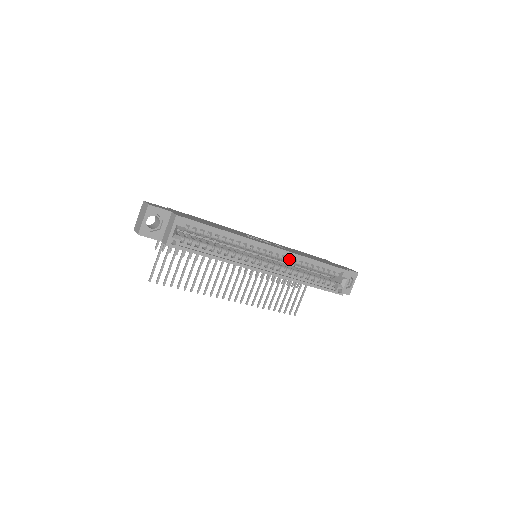
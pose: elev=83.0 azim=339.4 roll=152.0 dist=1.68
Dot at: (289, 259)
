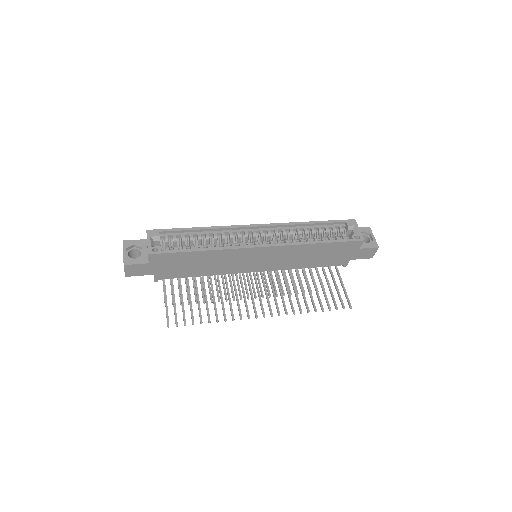
Dot at: (282, 233)
